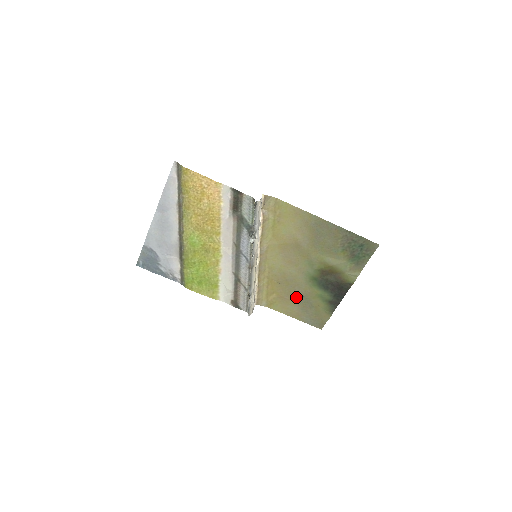
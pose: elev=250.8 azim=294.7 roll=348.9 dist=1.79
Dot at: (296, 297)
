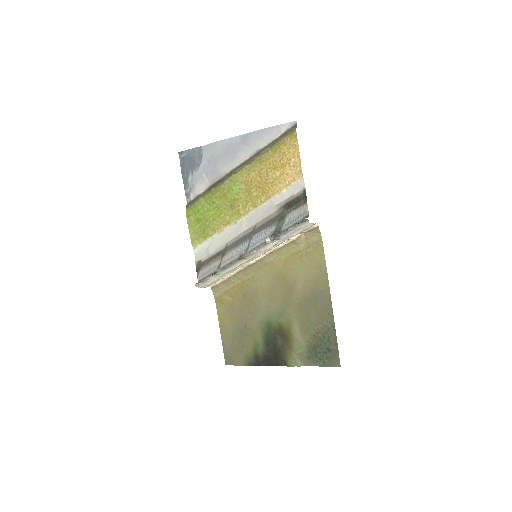
Dot at: (241, 320)
